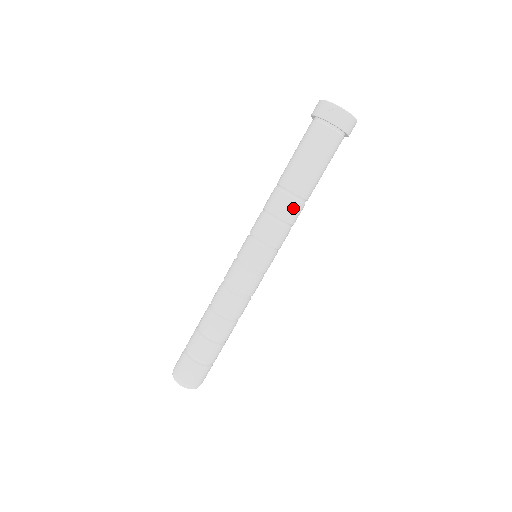
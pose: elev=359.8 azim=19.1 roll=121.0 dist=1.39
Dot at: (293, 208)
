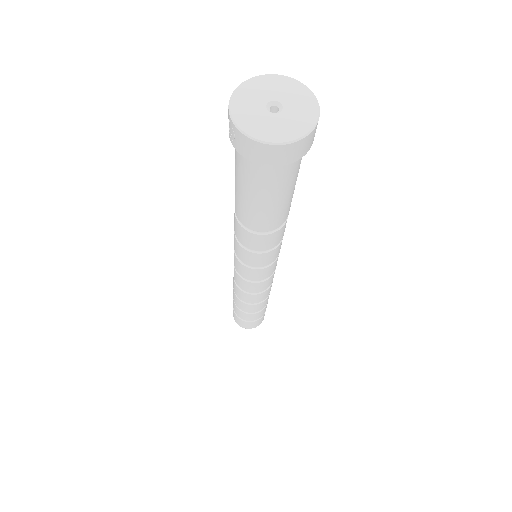
Dot at: (250, 238)
